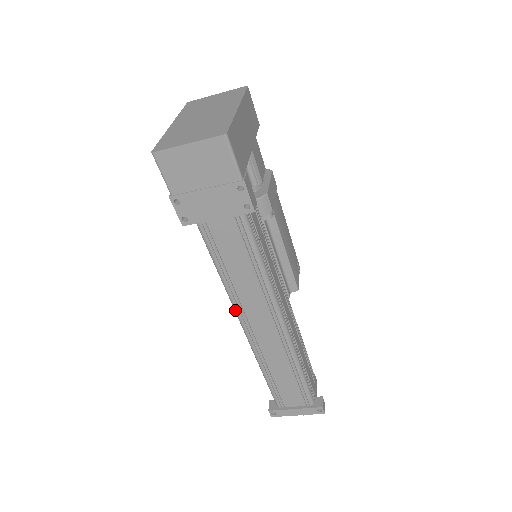
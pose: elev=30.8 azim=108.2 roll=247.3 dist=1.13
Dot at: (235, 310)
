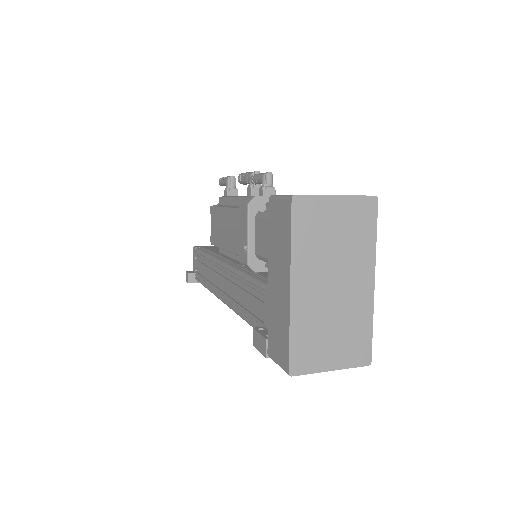
Dot at: occluded
